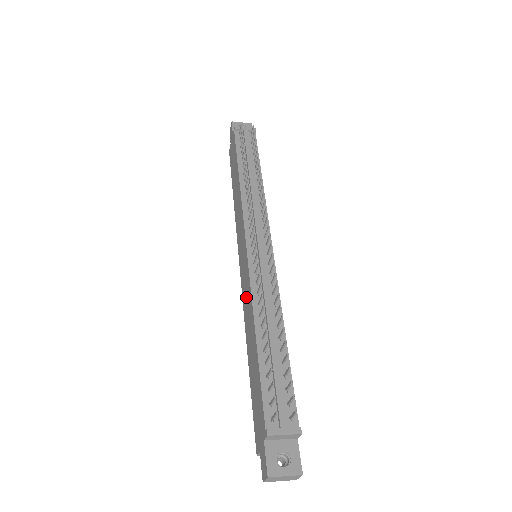
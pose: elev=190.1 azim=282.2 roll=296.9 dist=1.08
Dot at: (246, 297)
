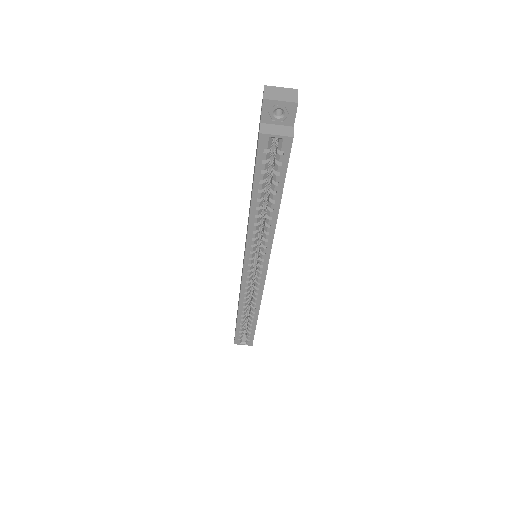
Dot at: occluded
